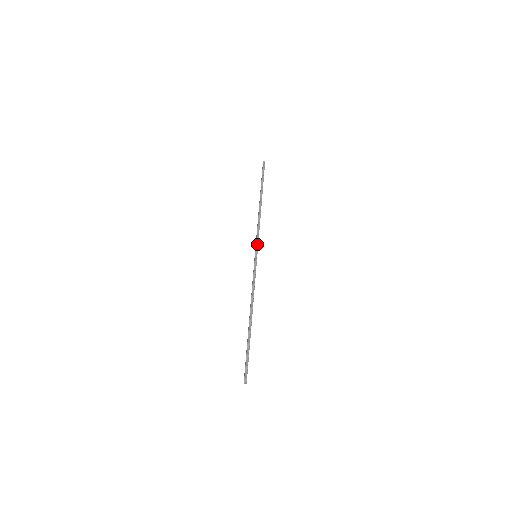
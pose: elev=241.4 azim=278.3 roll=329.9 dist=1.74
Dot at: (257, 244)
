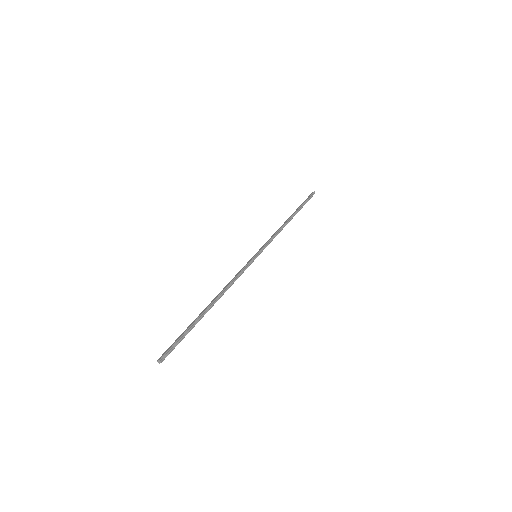
Dot at: (265, 247)
